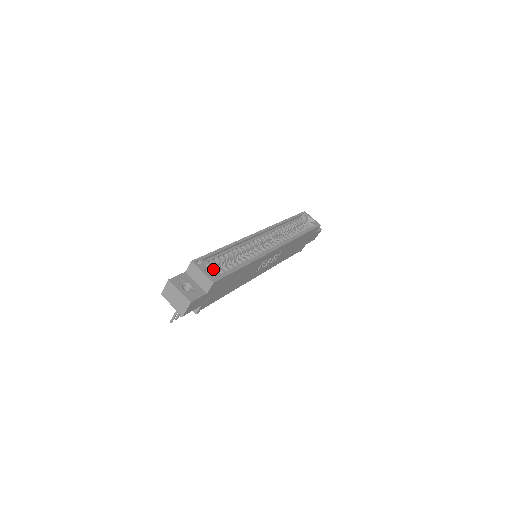
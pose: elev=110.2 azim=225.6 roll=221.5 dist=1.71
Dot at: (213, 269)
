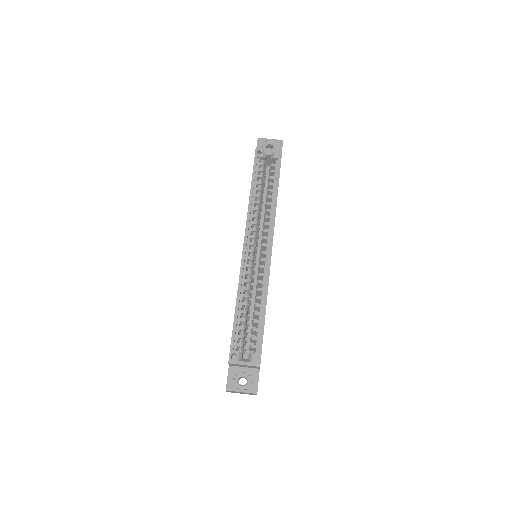
Dot at: (243, 333)
